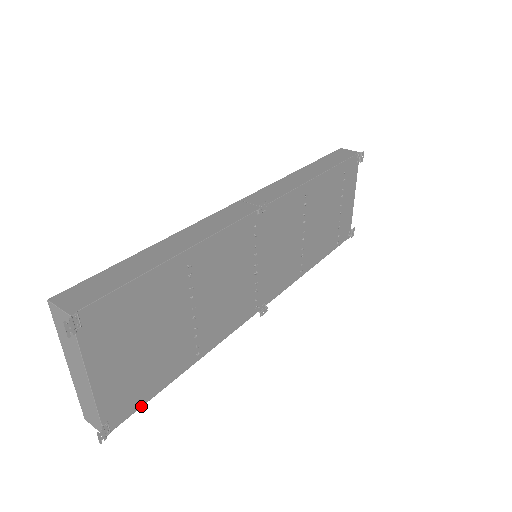
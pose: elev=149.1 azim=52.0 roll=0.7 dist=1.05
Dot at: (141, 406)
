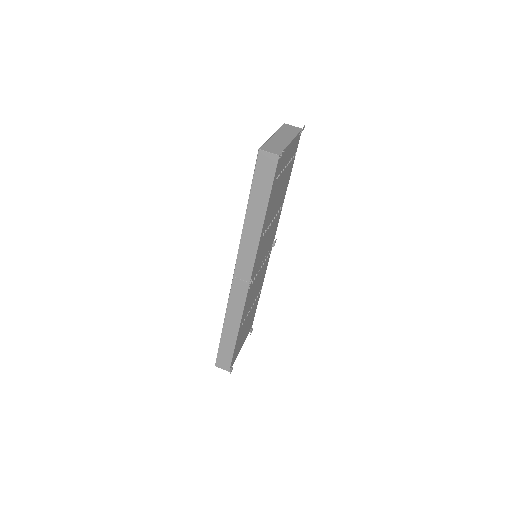
Dot at: occluded
